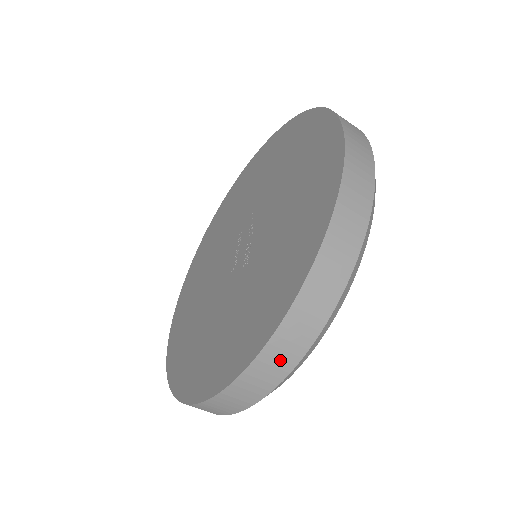
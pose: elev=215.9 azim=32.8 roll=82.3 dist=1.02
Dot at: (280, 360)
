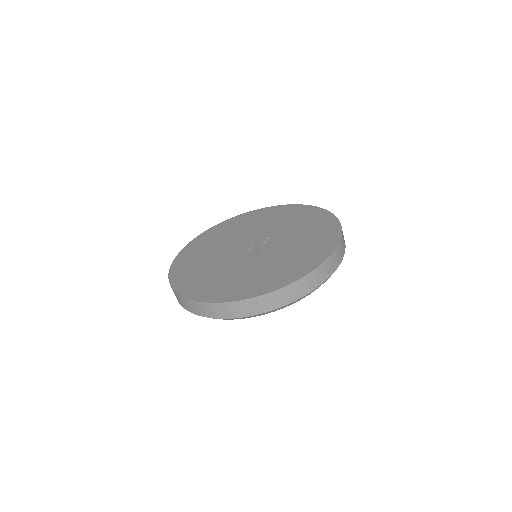
Dot at: (269, 303)
